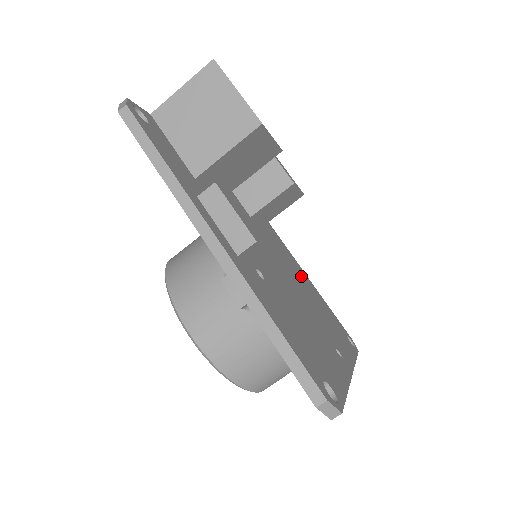
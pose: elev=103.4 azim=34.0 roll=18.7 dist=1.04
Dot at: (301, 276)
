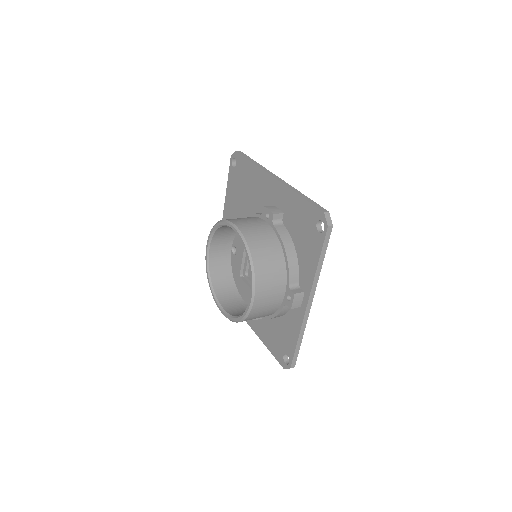
Dot at: occluded
